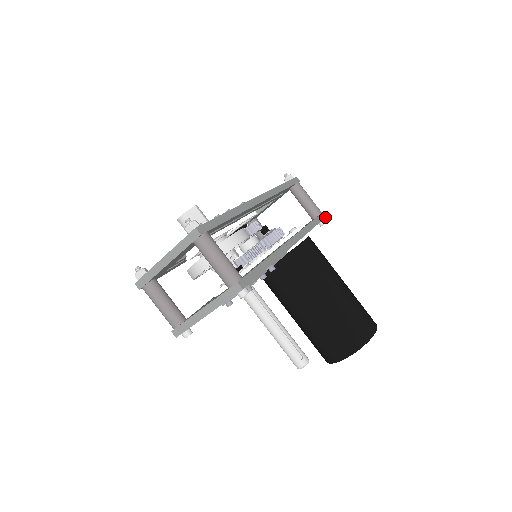
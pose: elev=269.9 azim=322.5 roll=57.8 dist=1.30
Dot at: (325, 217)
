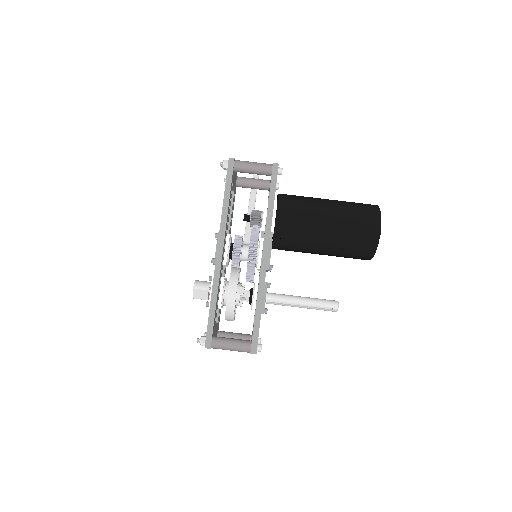
Dot at: (277, 169)
